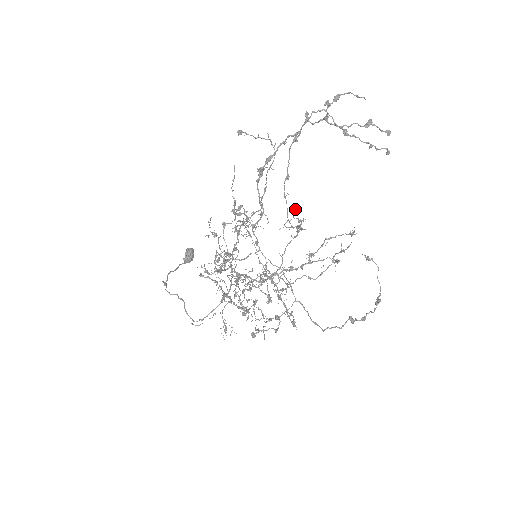
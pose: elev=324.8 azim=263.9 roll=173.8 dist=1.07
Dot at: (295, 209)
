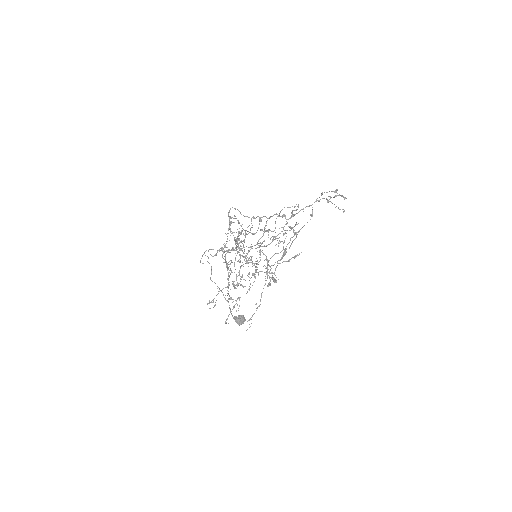
Dot at: occluded
